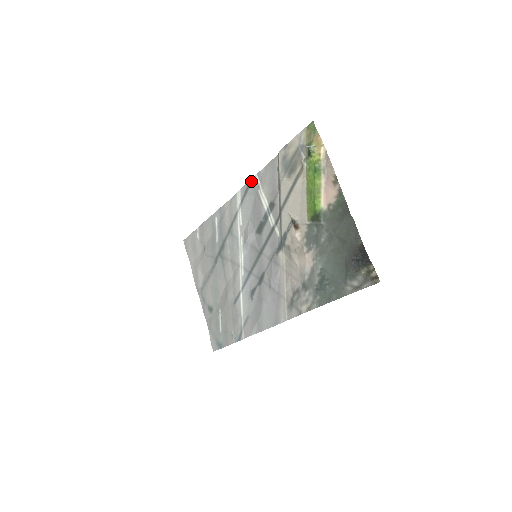
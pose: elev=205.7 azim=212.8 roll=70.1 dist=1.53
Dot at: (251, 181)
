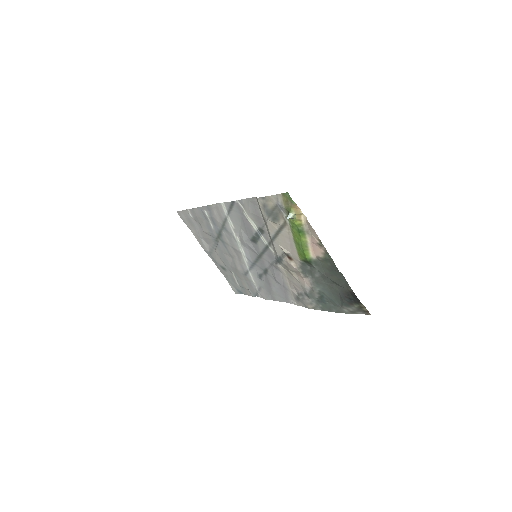
Dot at: (233, 203)
